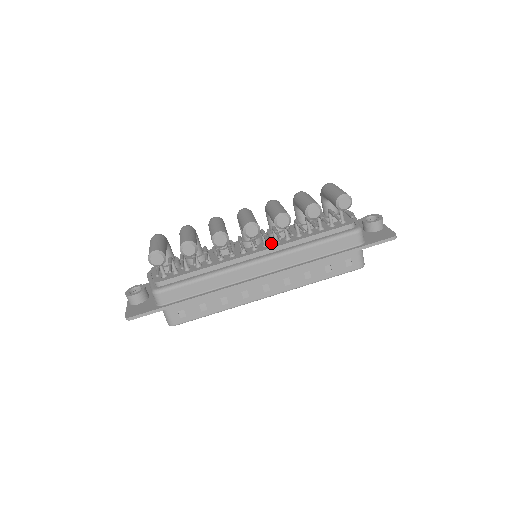
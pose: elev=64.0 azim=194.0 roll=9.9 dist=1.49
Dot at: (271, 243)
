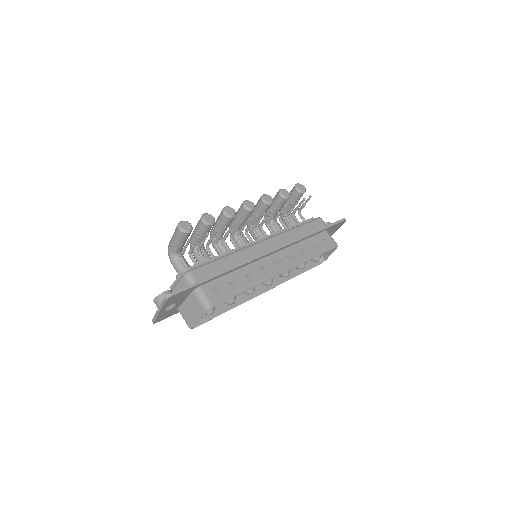
Dot at: occluded
